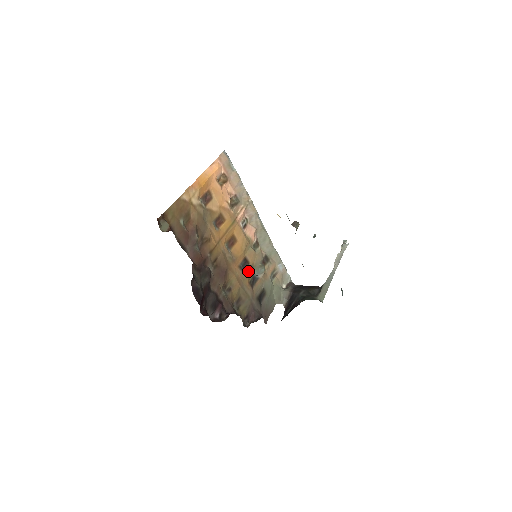
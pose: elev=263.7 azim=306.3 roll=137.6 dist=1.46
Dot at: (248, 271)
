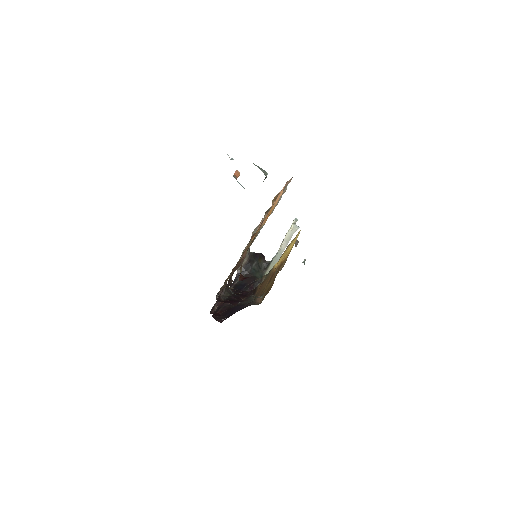
Dot at: occluded
